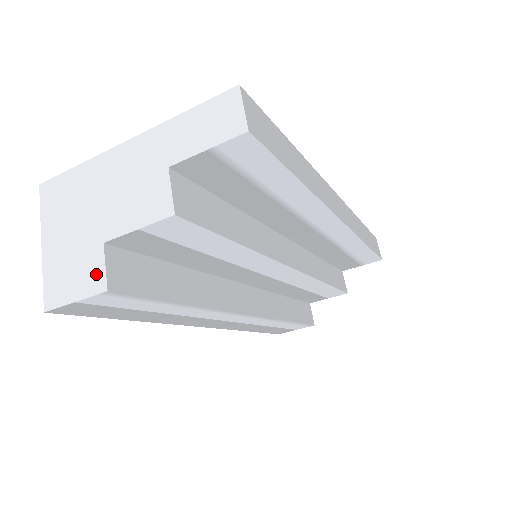
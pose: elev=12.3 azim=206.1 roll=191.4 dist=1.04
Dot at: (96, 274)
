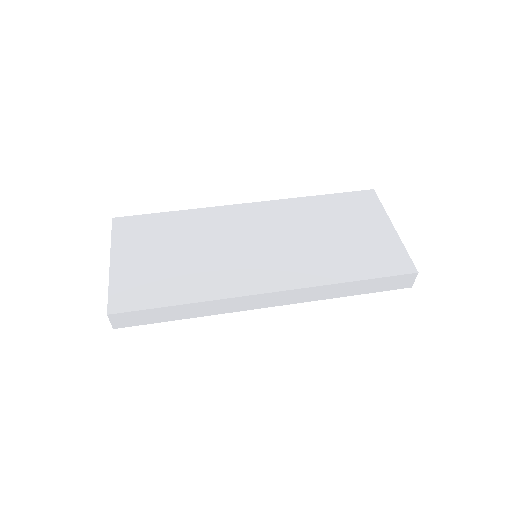
Dot at: occluded
